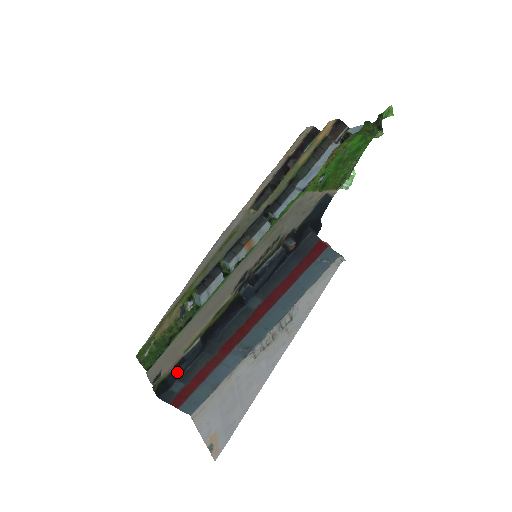
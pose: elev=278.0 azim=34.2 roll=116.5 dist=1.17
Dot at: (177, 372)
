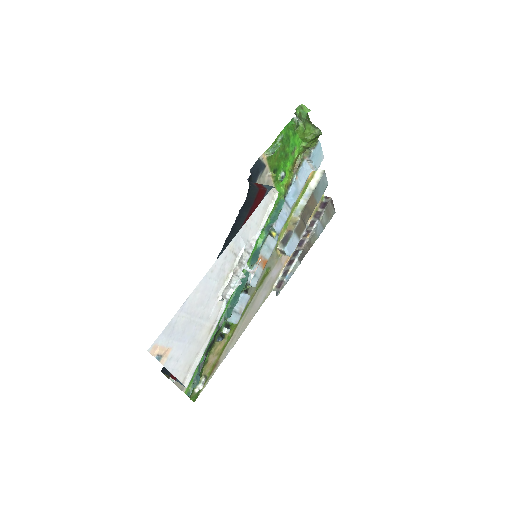
Dot at: occluded
